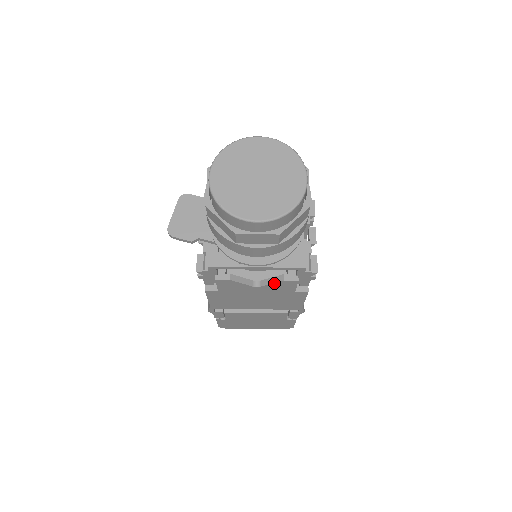
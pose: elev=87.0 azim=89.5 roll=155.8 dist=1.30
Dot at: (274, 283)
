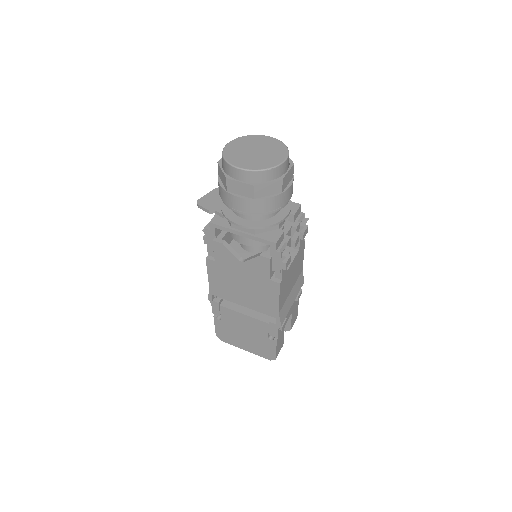
Dot at: (253, 259)
